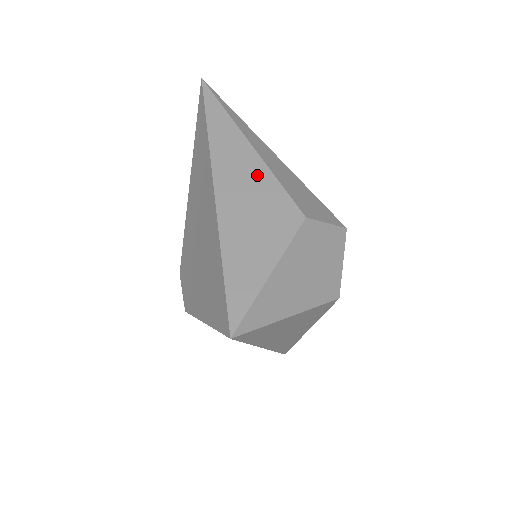
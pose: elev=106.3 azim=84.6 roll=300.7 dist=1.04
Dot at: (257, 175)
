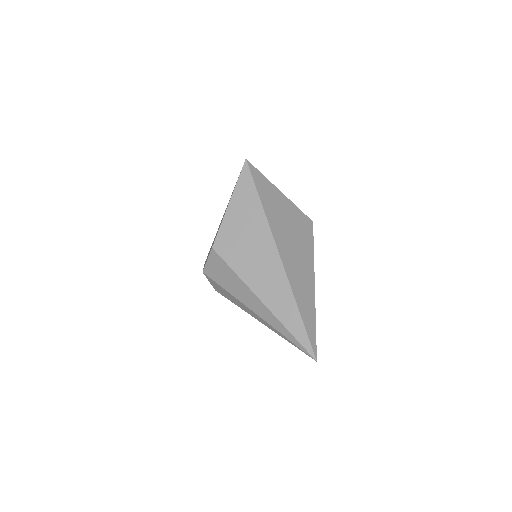
Dot at: occluded
